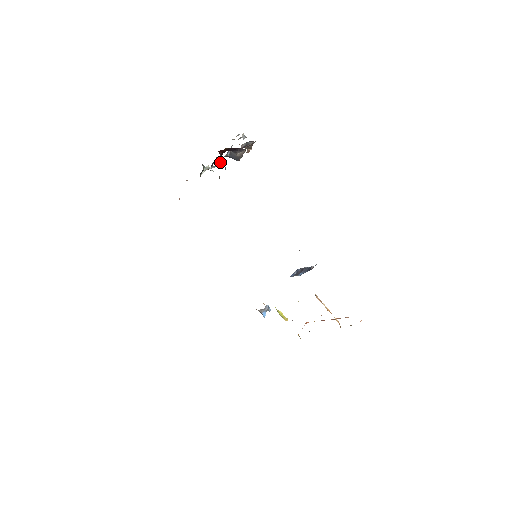
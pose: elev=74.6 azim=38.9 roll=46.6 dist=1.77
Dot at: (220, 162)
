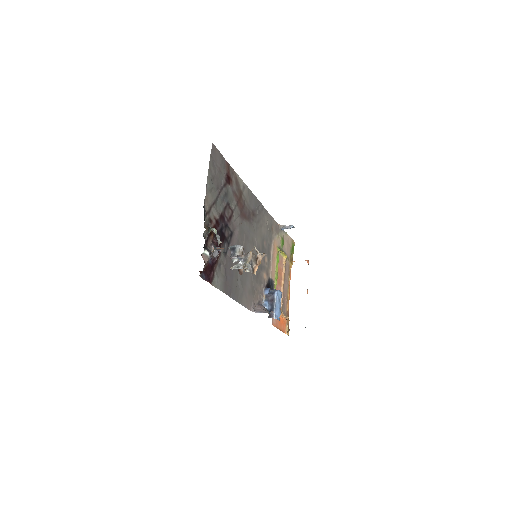
Dot at: (201, 273)
